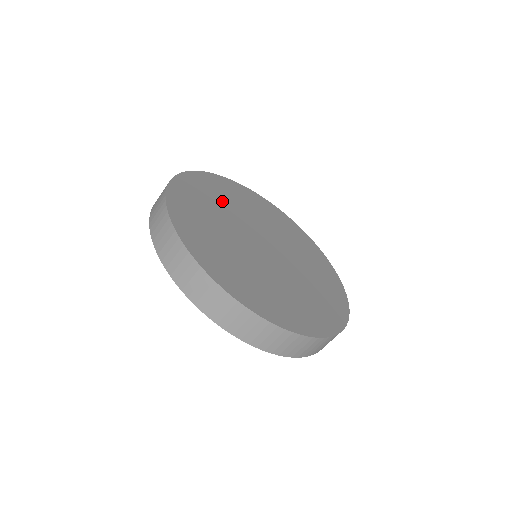
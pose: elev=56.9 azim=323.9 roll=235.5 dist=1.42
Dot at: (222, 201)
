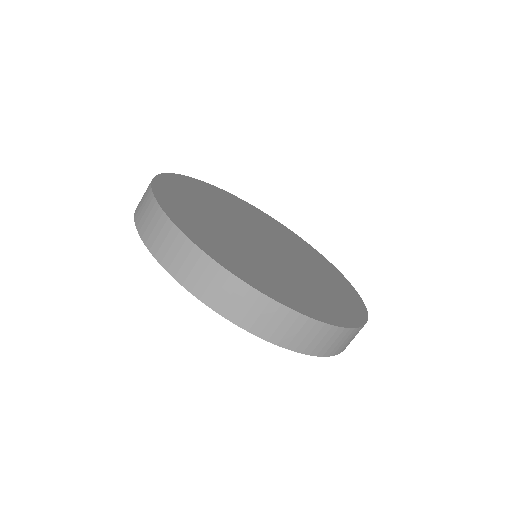
Dot at: (212, 201)
